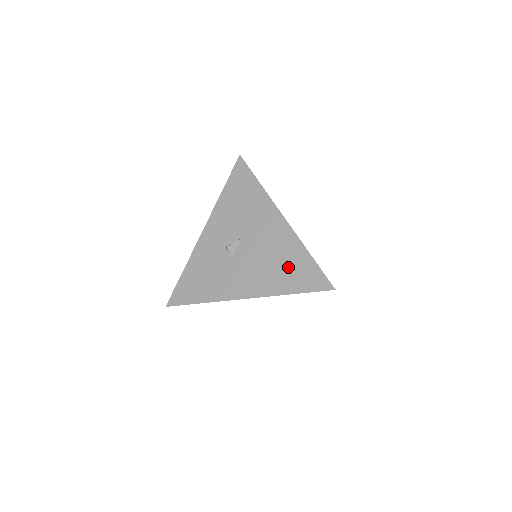
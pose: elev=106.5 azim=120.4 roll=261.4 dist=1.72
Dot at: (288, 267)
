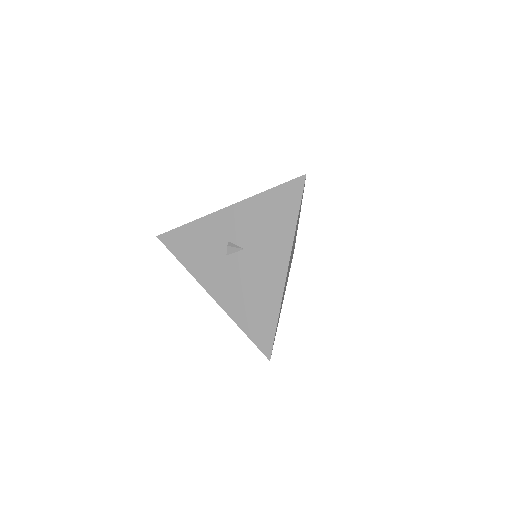
Dot at: (256, 309)
